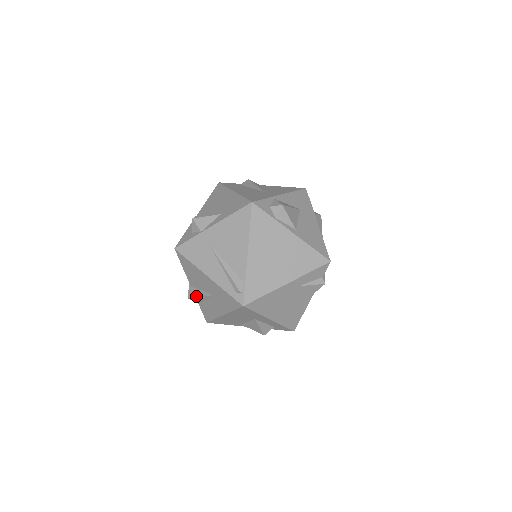
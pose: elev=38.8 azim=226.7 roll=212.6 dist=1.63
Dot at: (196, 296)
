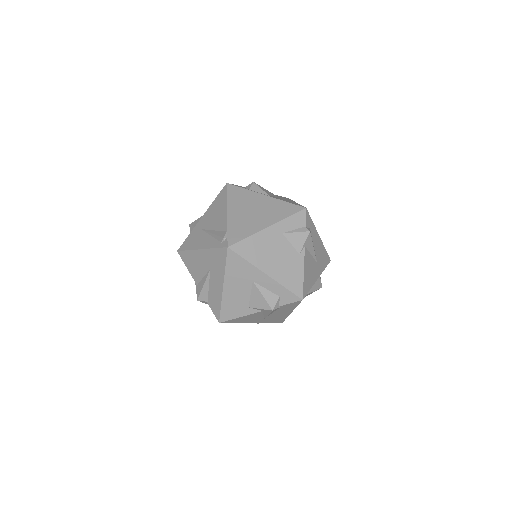
Dot at: (201, 289)
